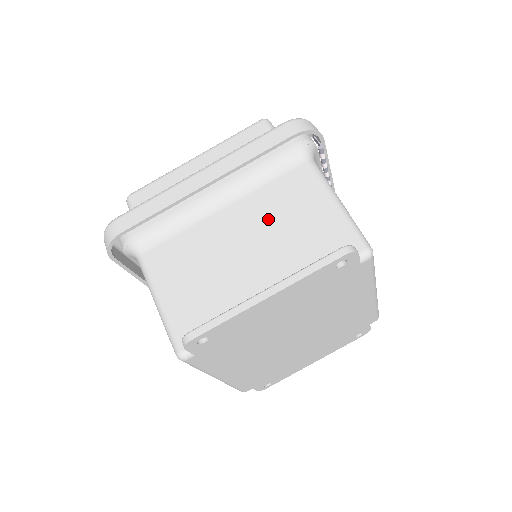
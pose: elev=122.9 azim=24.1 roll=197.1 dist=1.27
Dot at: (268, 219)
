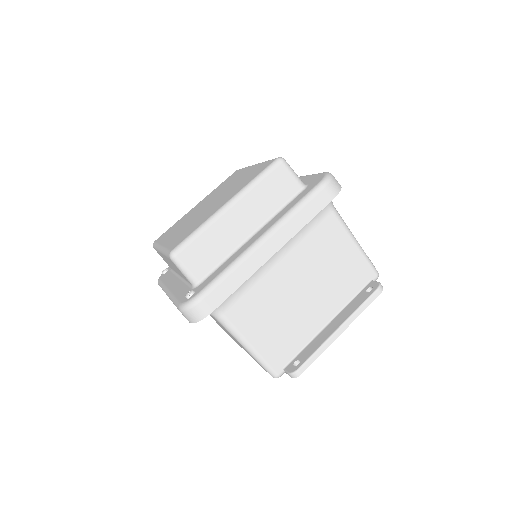
Dot at: (315, 265)
